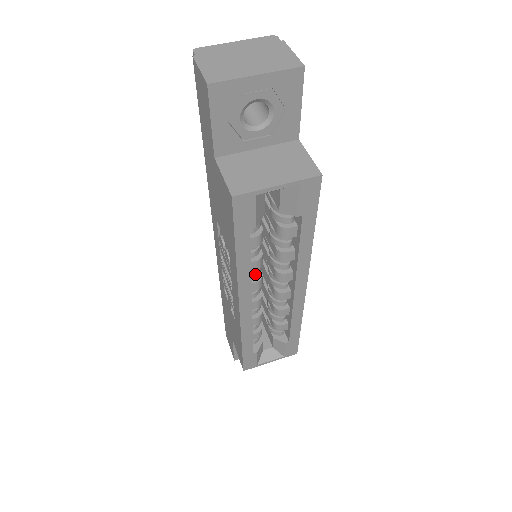
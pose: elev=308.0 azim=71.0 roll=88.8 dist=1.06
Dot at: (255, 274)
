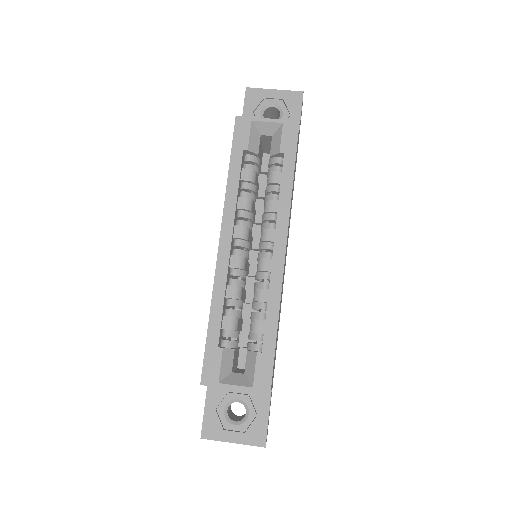
Dot at: (242, 222)
